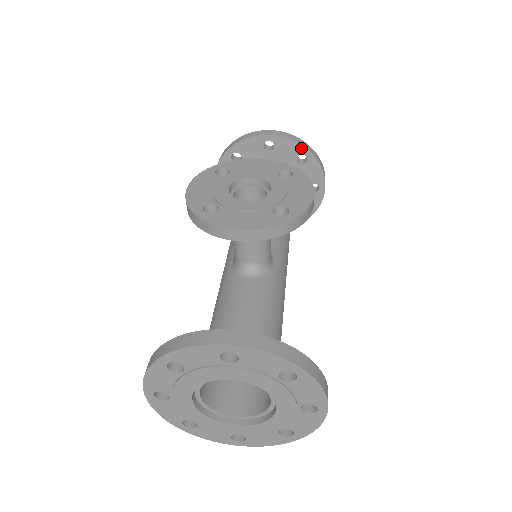
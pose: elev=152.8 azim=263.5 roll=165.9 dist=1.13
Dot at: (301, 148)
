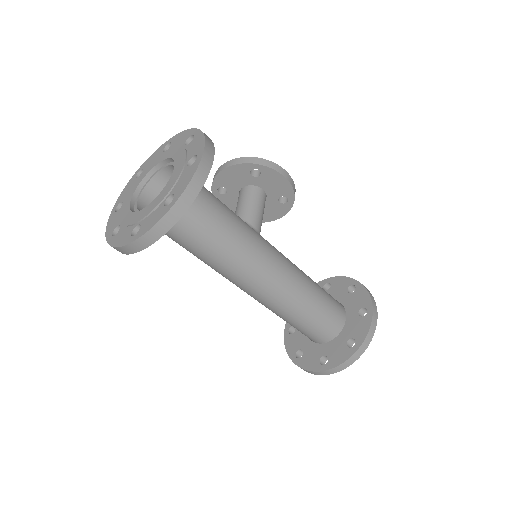
Dot at: (351, 280)
